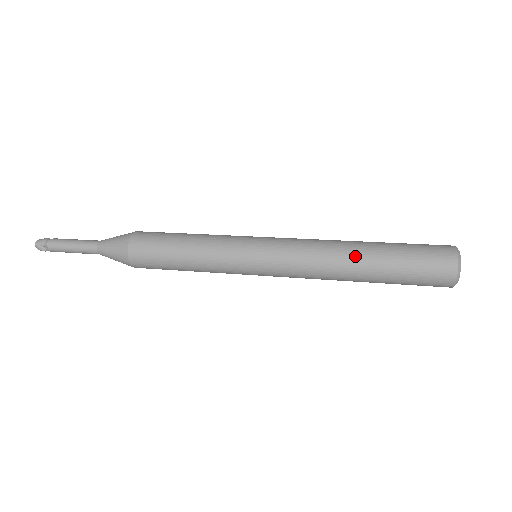
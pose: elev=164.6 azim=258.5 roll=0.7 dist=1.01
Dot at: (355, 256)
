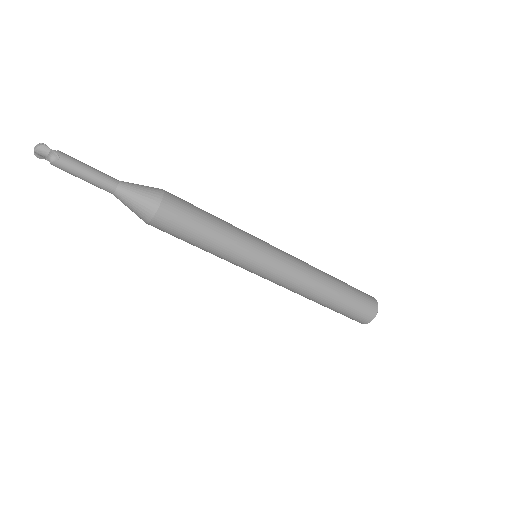
Dot at: occluded
